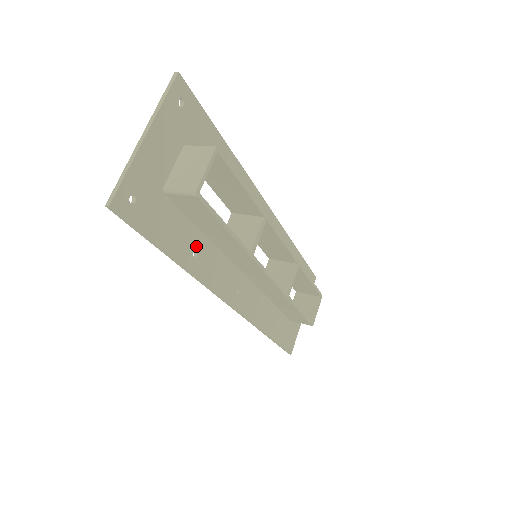
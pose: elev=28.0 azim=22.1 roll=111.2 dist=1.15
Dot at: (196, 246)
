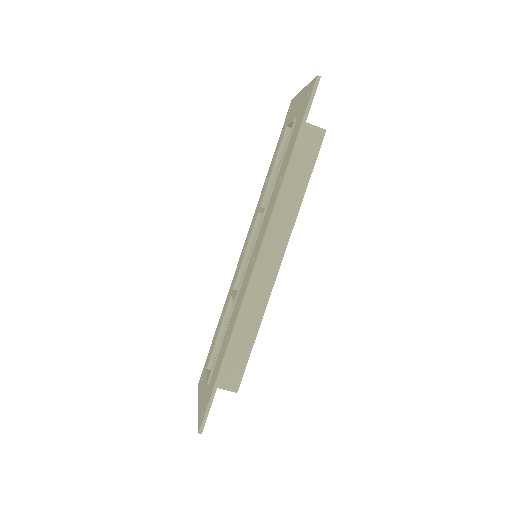
Dot at: occluded
